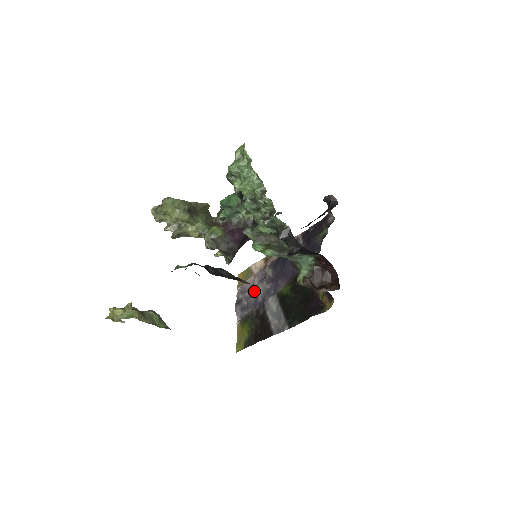
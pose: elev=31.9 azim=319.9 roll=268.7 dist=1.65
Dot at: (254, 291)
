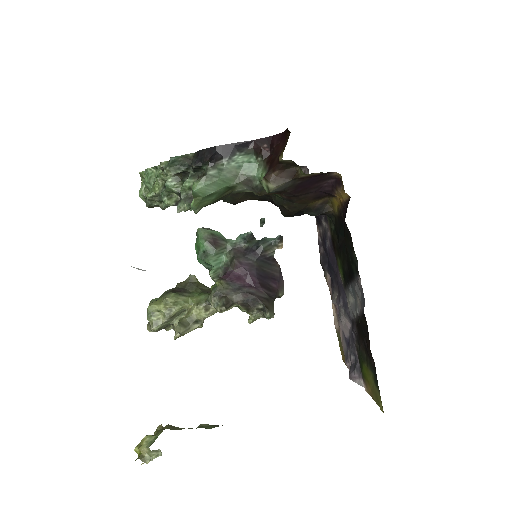
Dot at: (347, 335)
